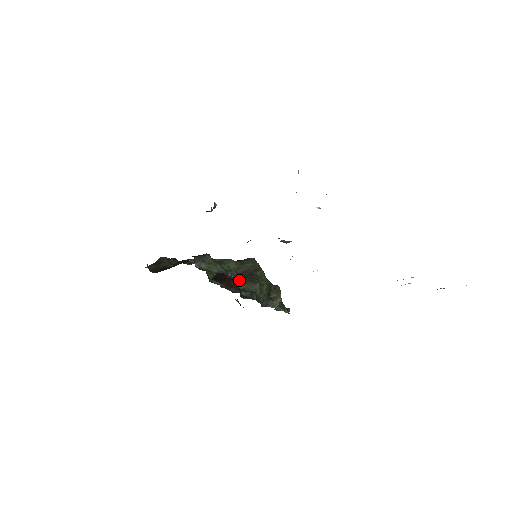
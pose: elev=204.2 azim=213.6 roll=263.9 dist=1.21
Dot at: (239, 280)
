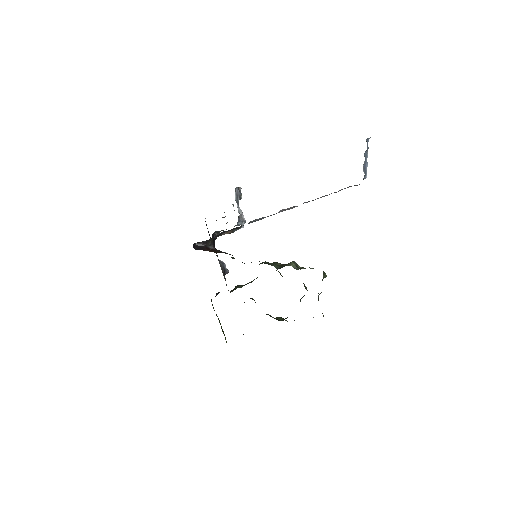
Dot at: occluded
